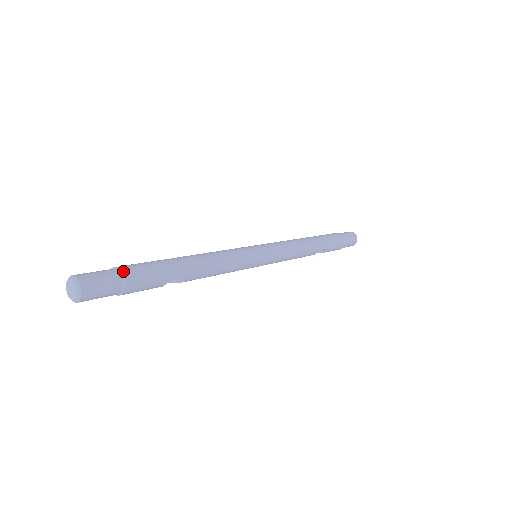
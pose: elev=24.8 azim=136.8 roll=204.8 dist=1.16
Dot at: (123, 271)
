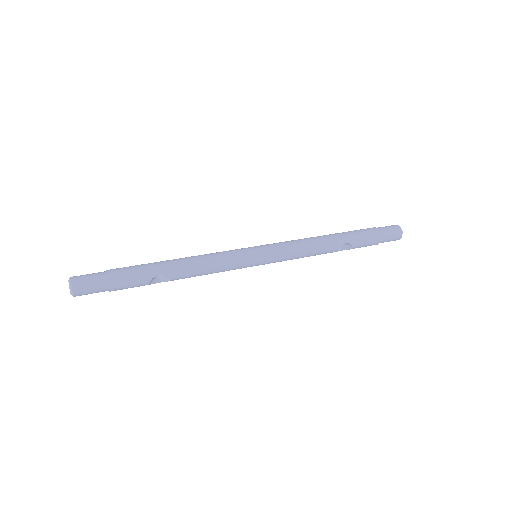
Dot at: (108, 271)
